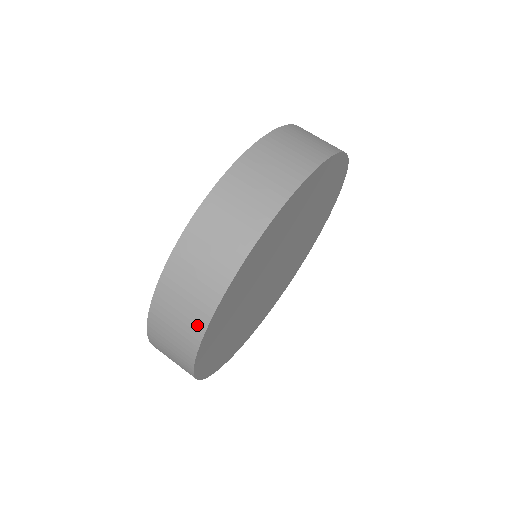
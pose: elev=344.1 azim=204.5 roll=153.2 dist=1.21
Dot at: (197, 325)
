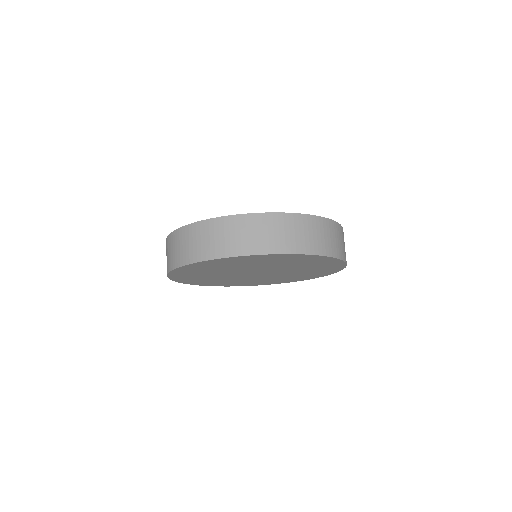
Dot at: (186, 259)
